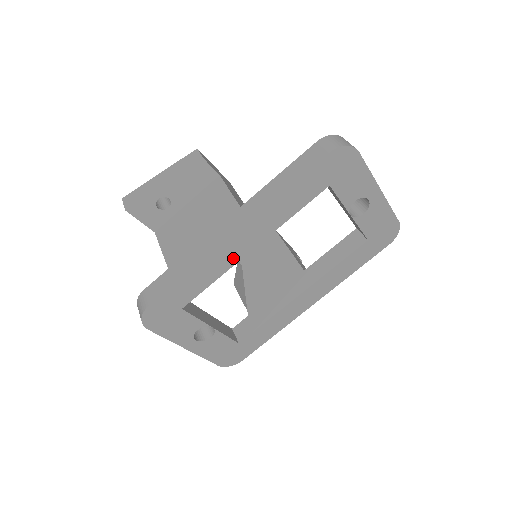
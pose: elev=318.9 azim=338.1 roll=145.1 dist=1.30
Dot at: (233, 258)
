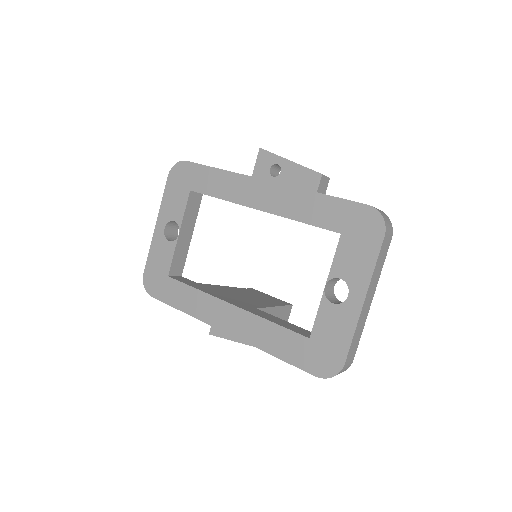
Dot at: (244, 198)
